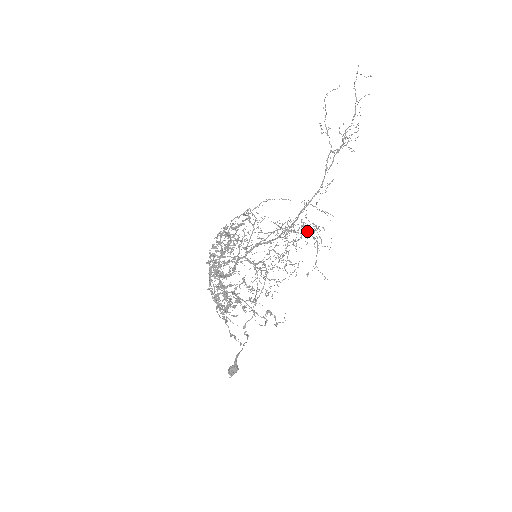
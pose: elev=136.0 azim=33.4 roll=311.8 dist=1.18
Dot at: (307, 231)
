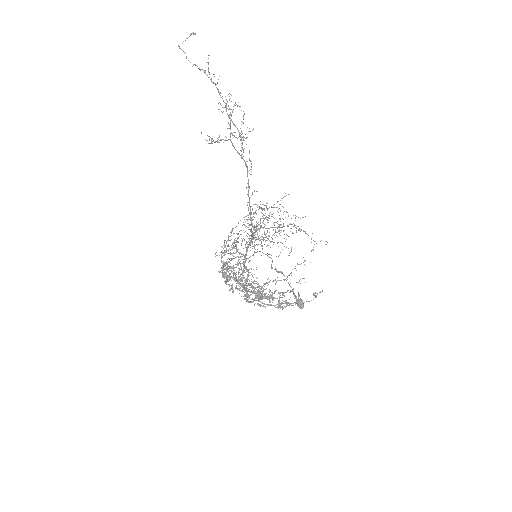
Dot at: occluded
